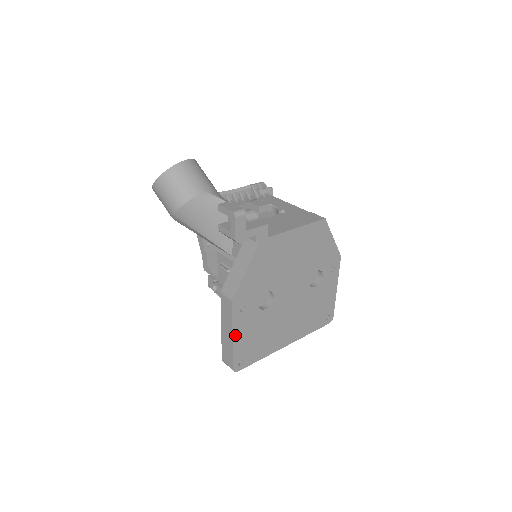
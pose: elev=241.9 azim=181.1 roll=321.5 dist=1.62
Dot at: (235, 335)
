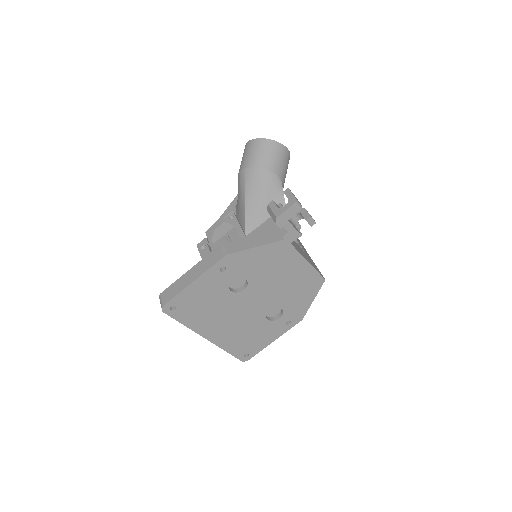
Dot at: (196, 282)
